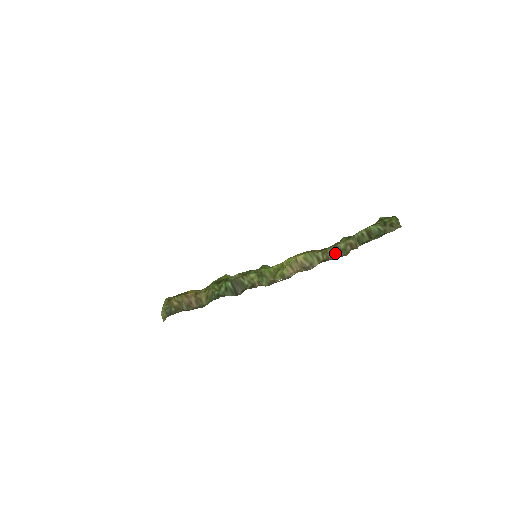
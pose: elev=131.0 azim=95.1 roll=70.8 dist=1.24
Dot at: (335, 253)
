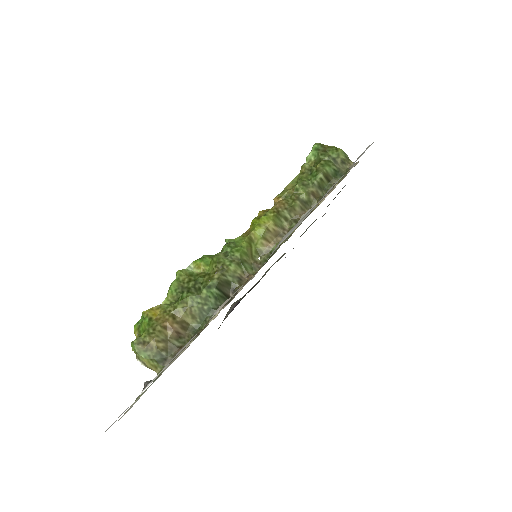
Dot at: (302, 208)
